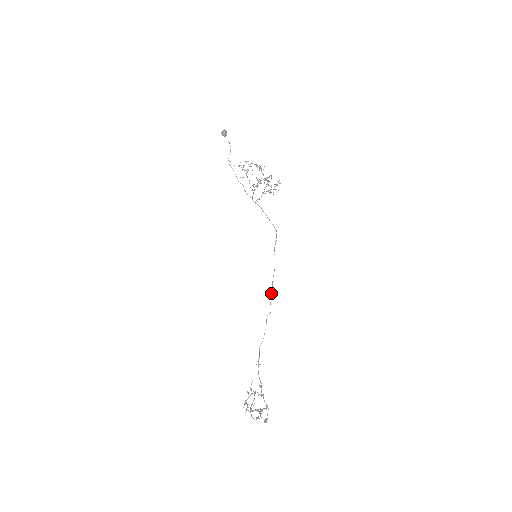
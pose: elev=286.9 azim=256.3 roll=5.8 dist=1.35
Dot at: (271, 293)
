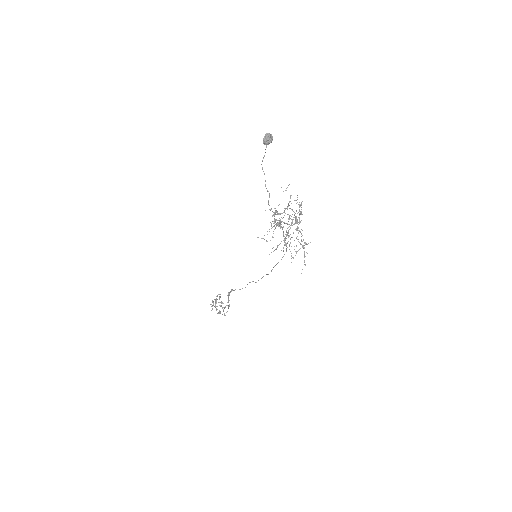
Dot at: occluded
